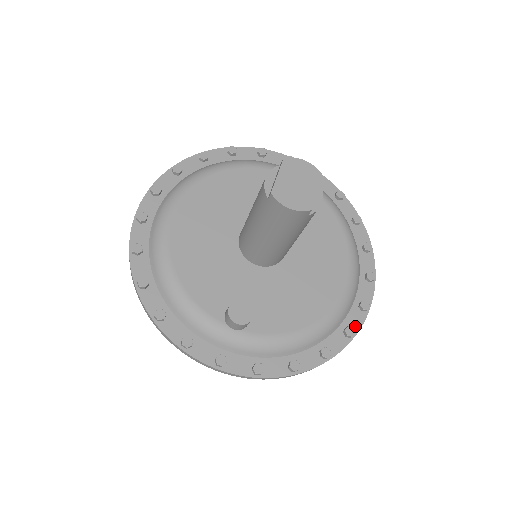
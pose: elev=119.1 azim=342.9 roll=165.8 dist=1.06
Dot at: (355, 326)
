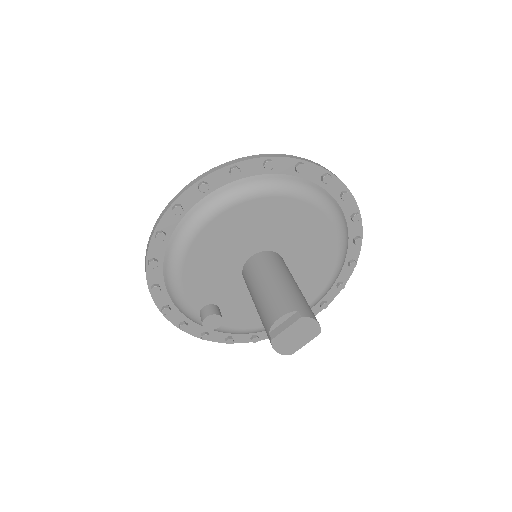
Dot at: occluded
